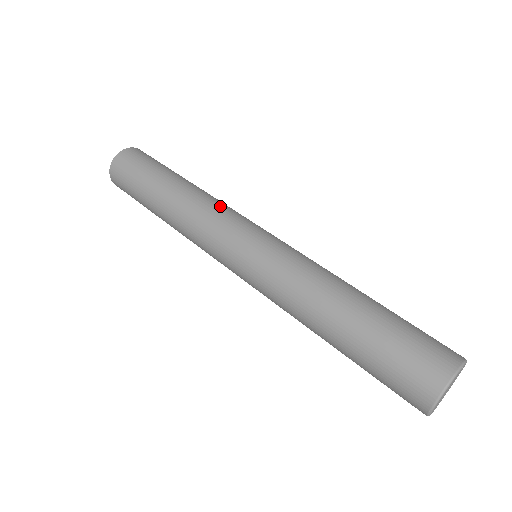
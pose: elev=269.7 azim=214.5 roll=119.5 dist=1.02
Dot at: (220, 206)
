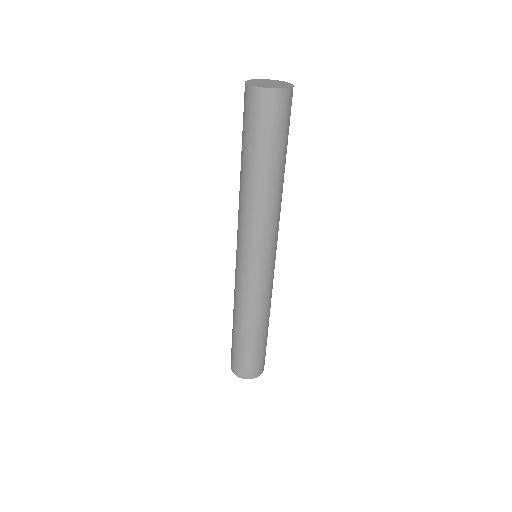
Dot at: (276, 223)
